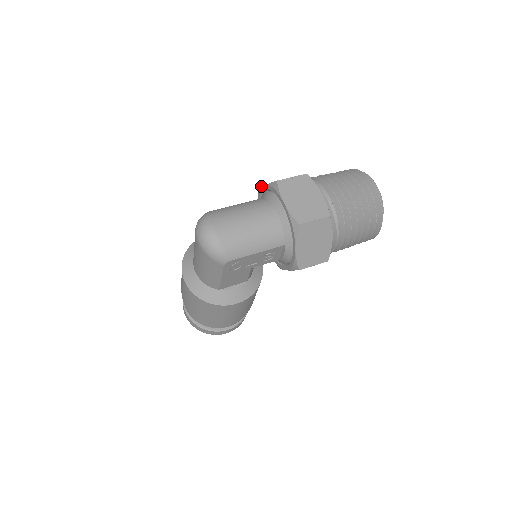
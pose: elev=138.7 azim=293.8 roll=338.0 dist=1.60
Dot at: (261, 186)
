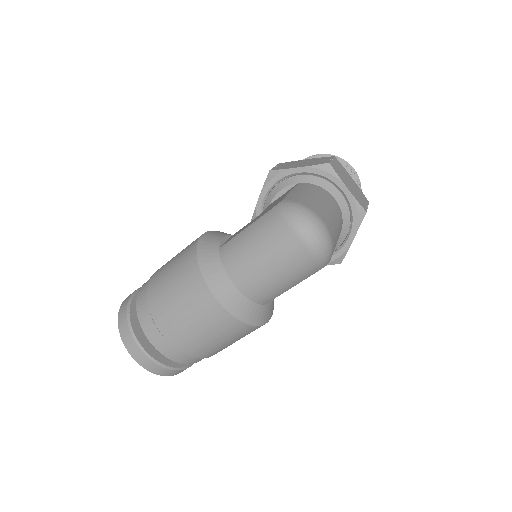
Dot at: (287, 168)
